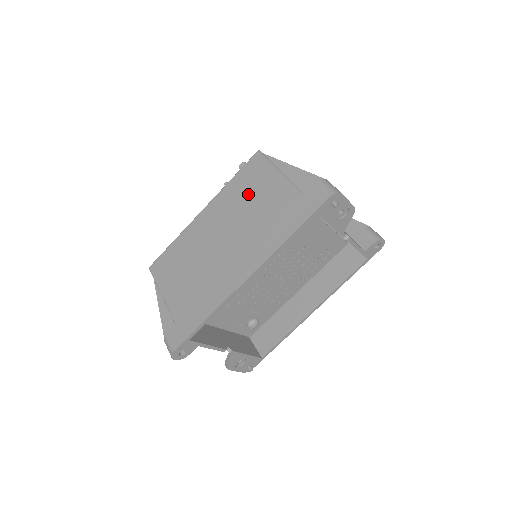
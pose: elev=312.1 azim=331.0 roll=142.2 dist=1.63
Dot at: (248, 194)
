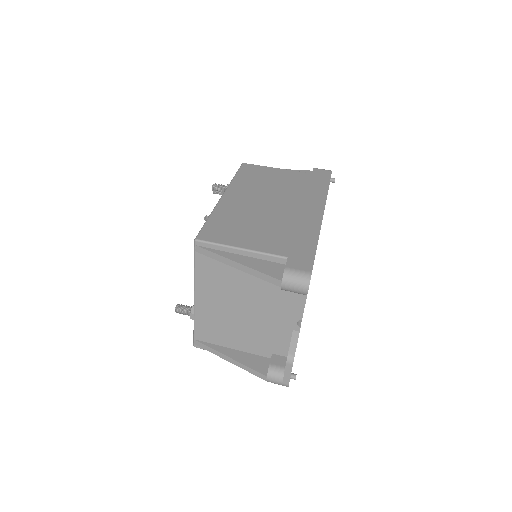
Dot at: (263, 180)
